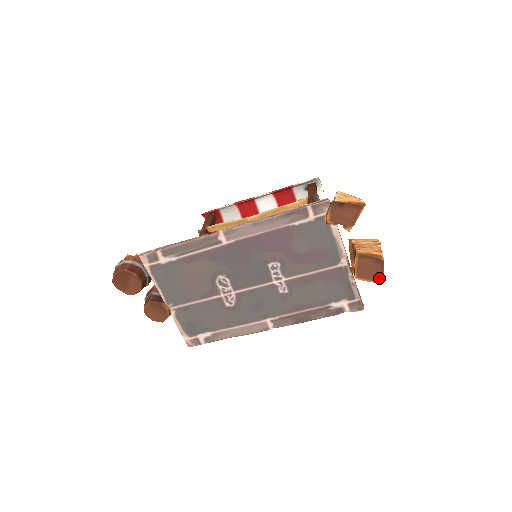
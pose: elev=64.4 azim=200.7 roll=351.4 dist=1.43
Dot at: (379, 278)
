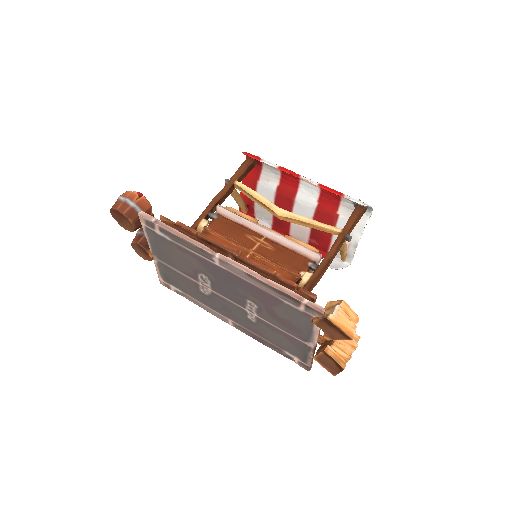
Dot at: (333, 372)
